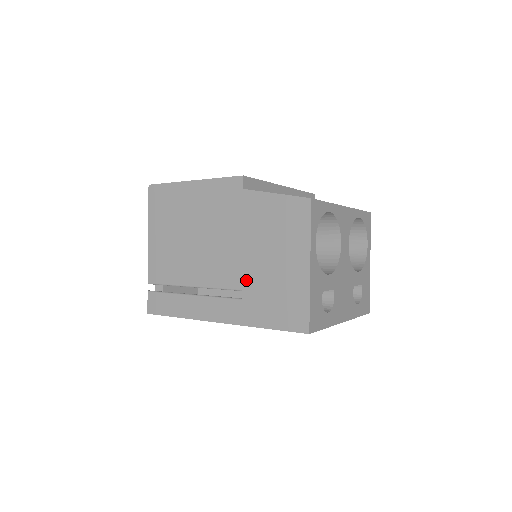
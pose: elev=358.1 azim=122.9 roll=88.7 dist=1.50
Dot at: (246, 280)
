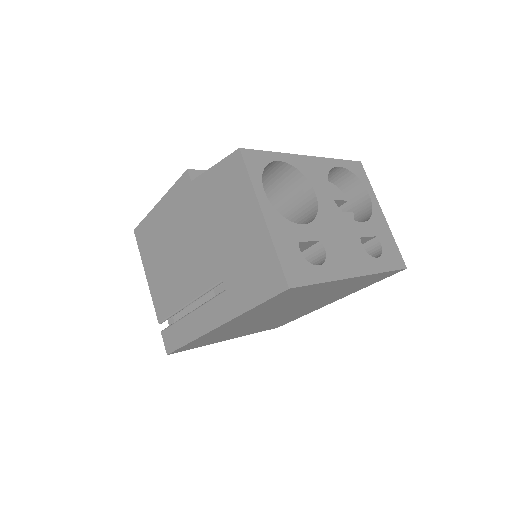
Dot at: (222, 267)
